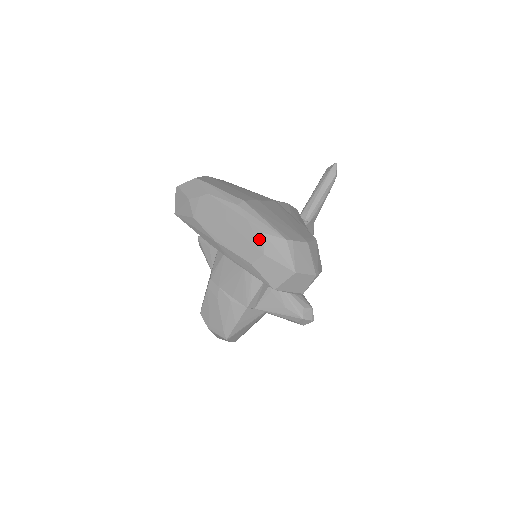
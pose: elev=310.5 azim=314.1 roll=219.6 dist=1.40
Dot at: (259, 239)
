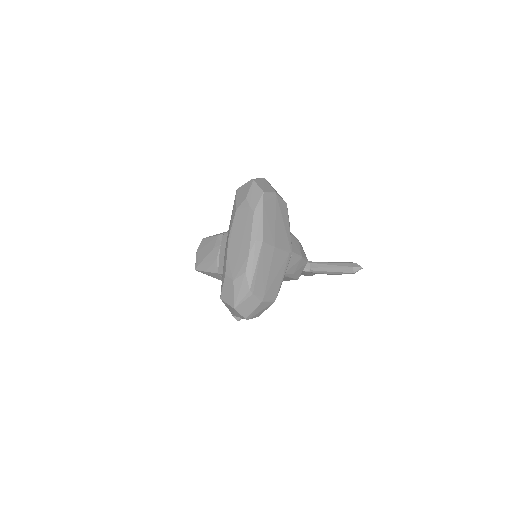
Dot at: (241, 271)
